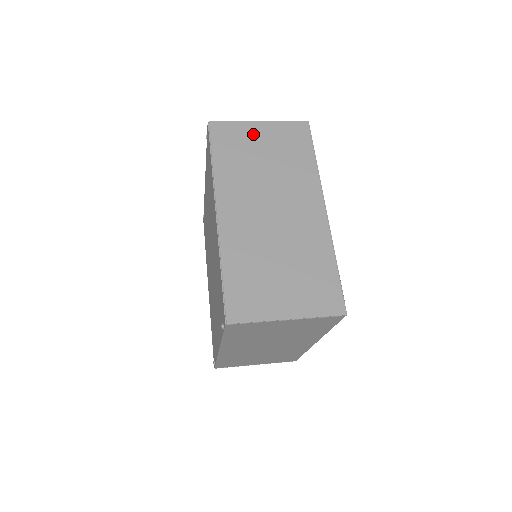
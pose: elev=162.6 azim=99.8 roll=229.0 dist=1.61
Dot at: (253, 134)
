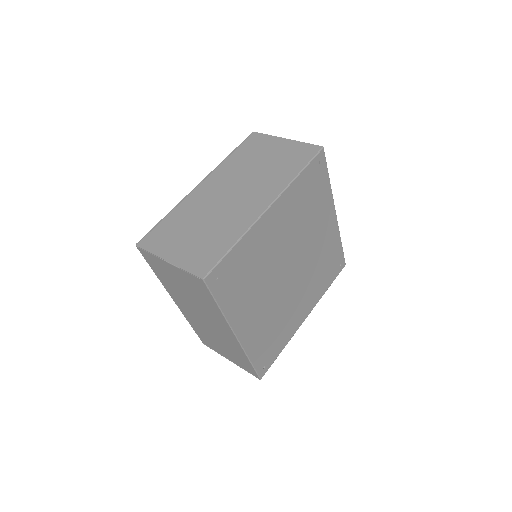
Dot at: (273, 145)
